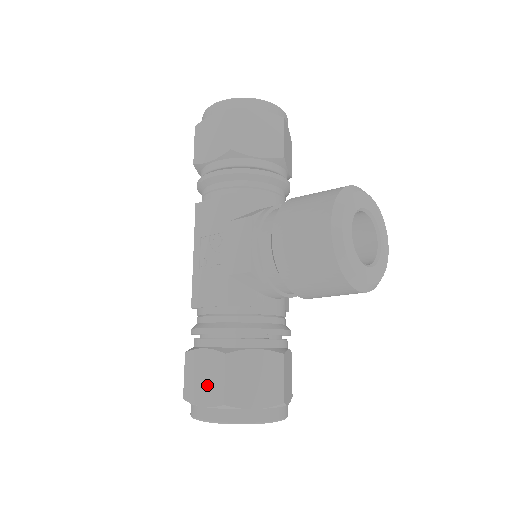
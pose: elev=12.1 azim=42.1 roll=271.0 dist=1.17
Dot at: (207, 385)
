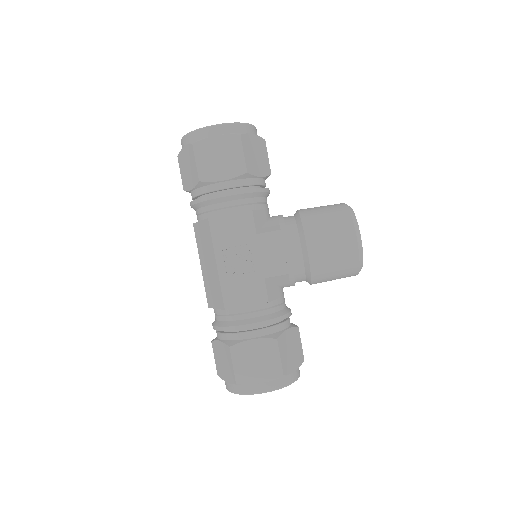
Dot at: (262, 366)
